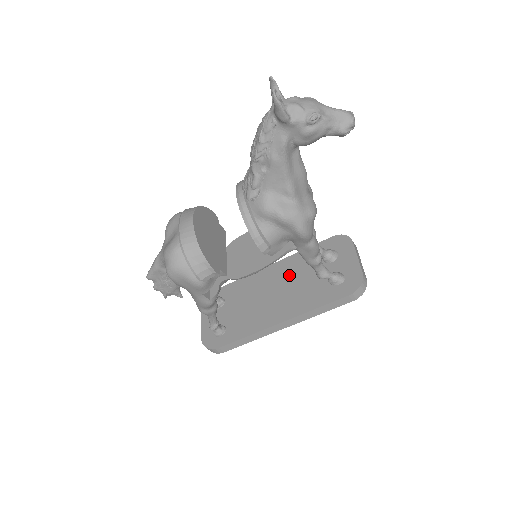
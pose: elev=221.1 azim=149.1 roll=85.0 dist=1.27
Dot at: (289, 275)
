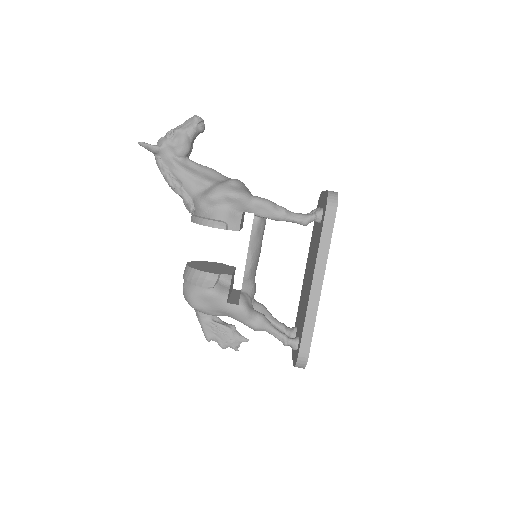
Dot at: (310, 258)
